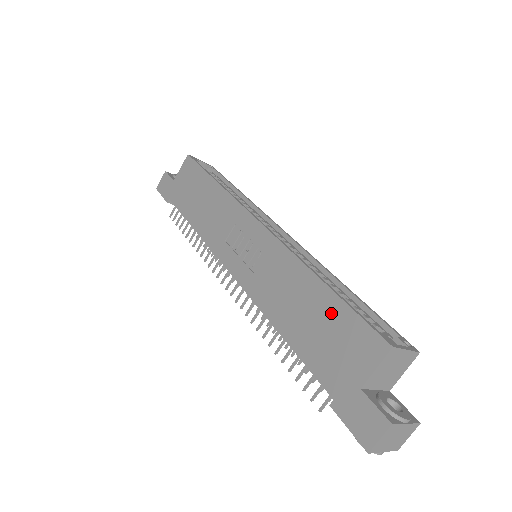
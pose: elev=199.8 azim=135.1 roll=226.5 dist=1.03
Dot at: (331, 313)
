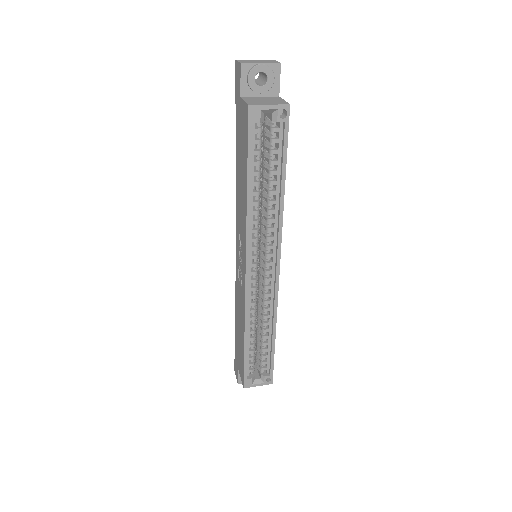
Dot at: (242, 350)
